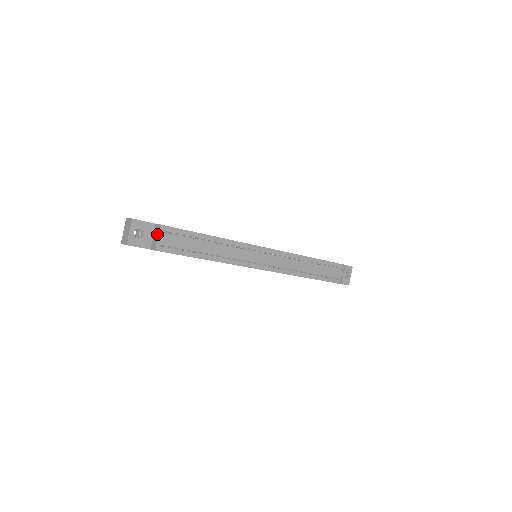
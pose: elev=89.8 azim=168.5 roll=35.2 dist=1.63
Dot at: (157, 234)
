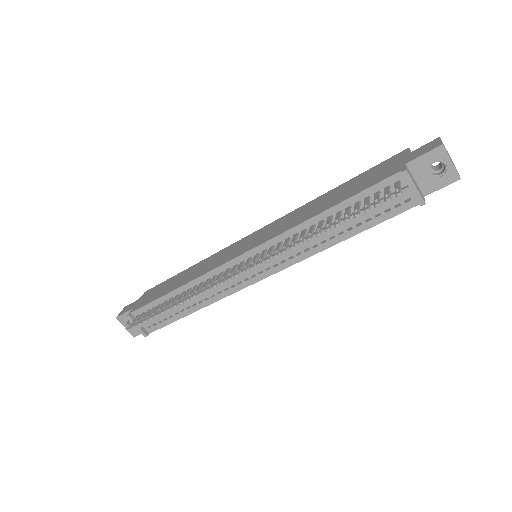
Dot at: occluded
